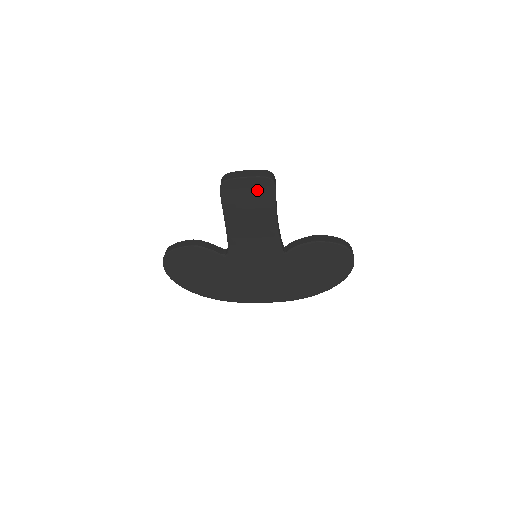
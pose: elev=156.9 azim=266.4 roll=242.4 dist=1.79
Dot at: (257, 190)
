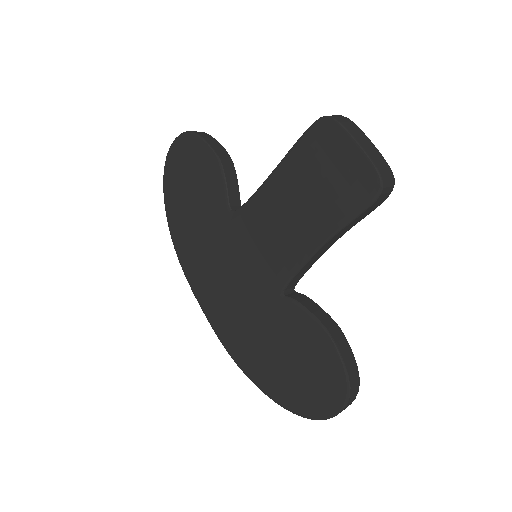
Dot at: (349, 178)
